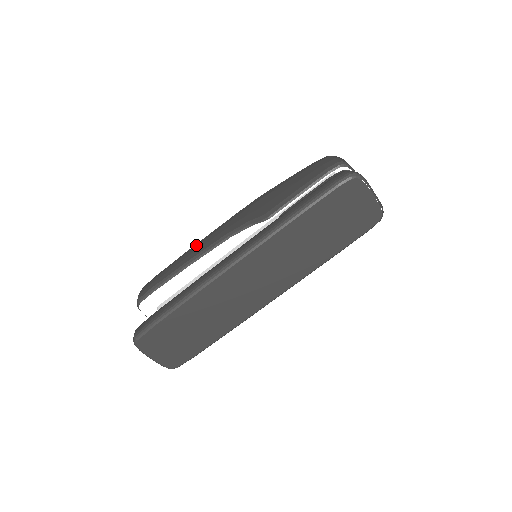
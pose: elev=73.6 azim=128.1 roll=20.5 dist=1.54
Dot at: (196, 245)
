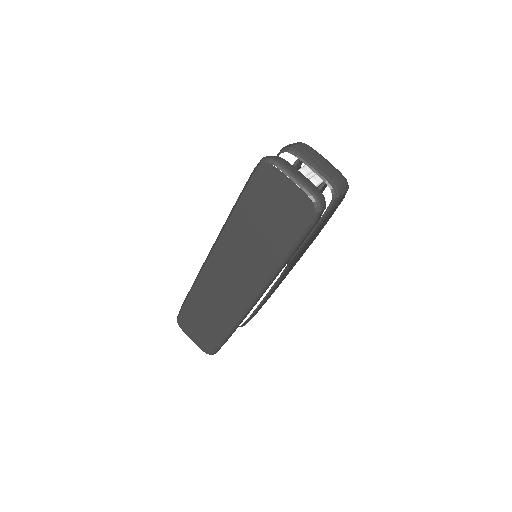
Dot at: occluded
